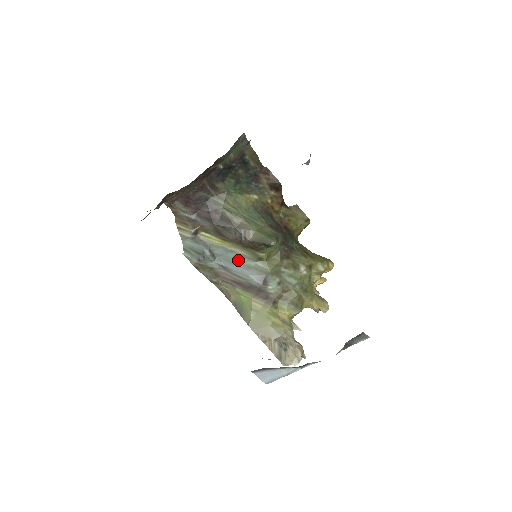
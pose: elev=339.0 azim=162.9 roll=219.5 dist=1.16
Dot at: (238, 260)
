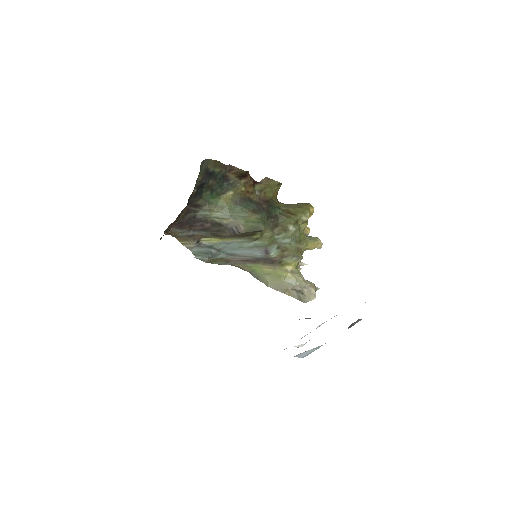
Dot at: (239, 246)
